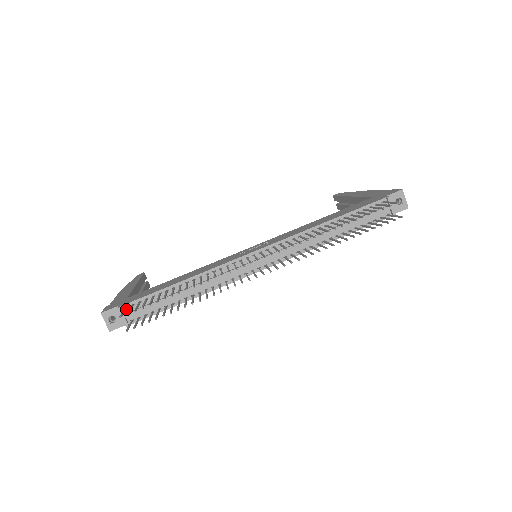
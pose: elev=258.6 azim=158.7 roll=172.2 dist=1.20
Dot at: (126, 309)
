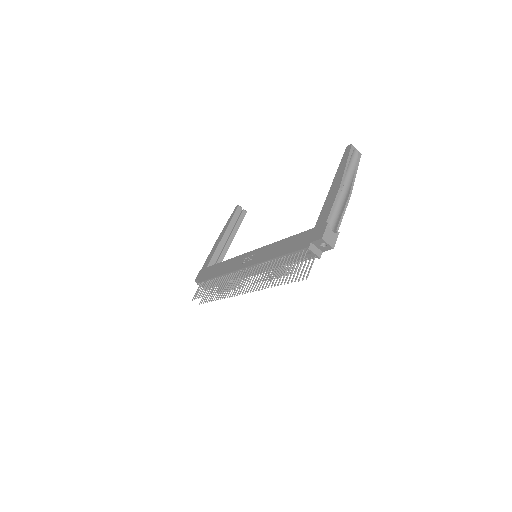
Dot at: occluded
